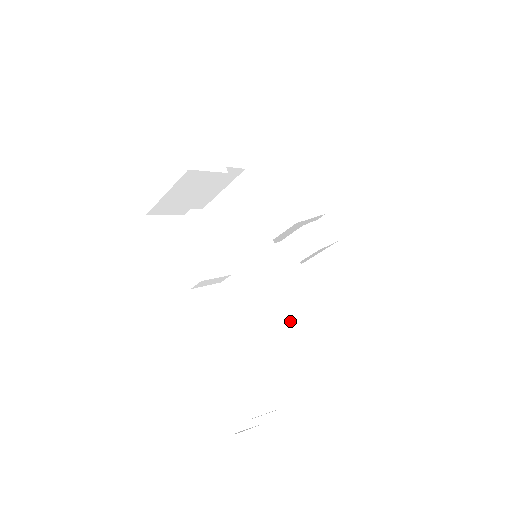
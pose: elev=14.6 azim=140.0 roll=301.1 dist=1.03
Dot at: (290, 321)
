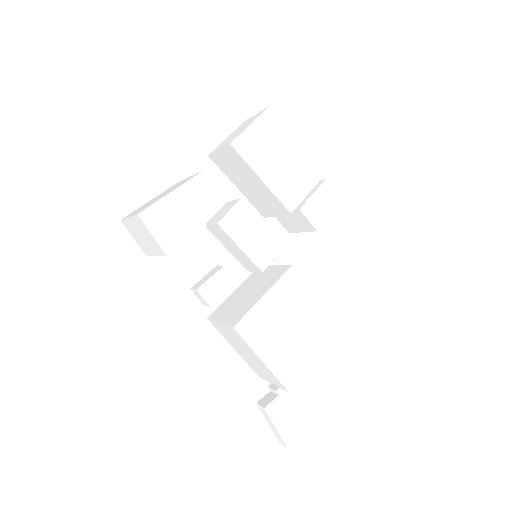
Dot at: (289, 339)
